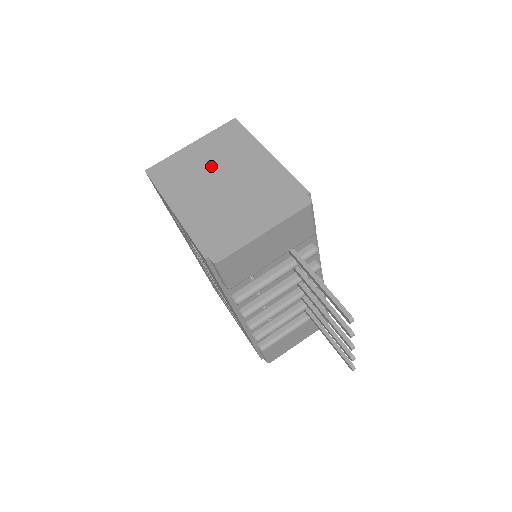
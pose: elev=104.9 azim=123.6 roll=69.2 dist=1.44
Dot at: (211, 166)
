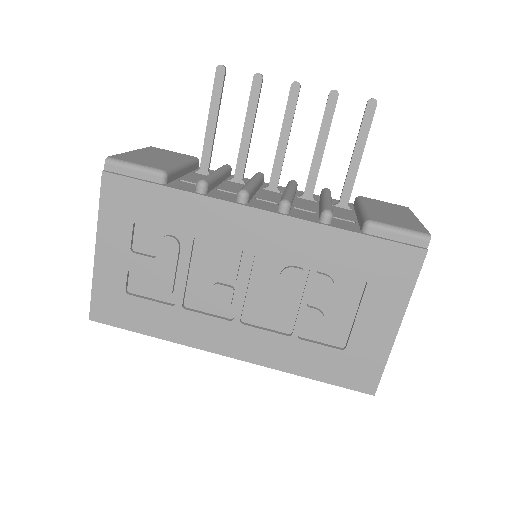
Dot at: occluded
